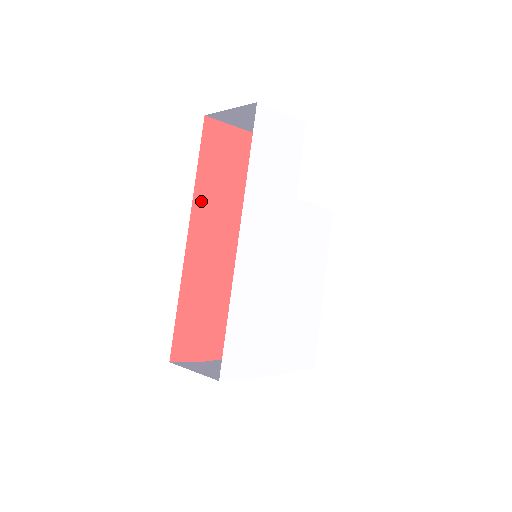
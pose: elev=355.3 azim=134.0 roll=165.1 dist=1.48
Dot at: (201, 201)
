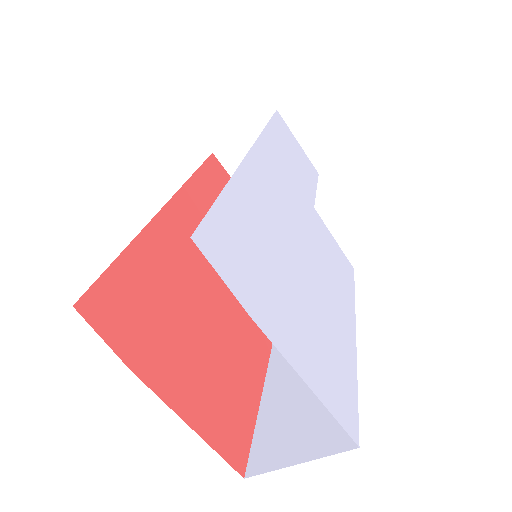
Dot at: (192, 196)
